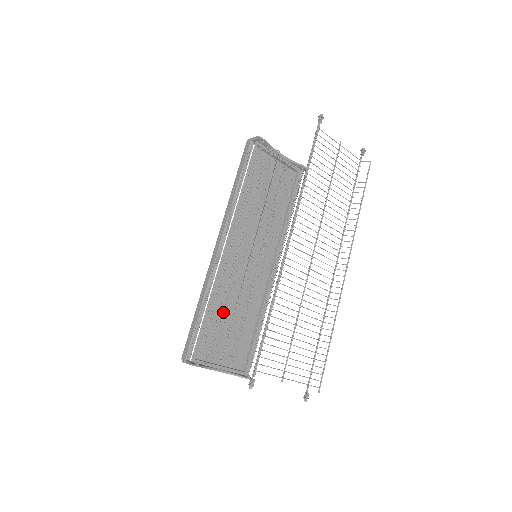
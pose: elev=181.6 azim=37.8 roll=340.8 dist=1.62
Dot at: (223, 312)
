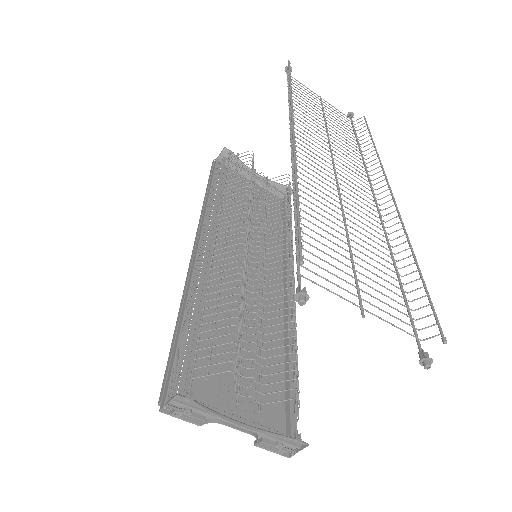
Dot at: (223, 332)
